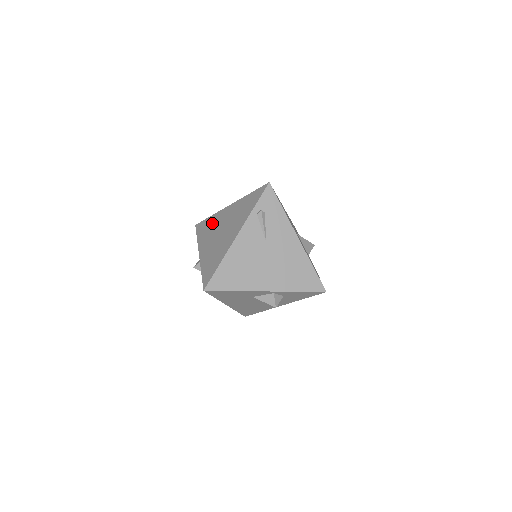
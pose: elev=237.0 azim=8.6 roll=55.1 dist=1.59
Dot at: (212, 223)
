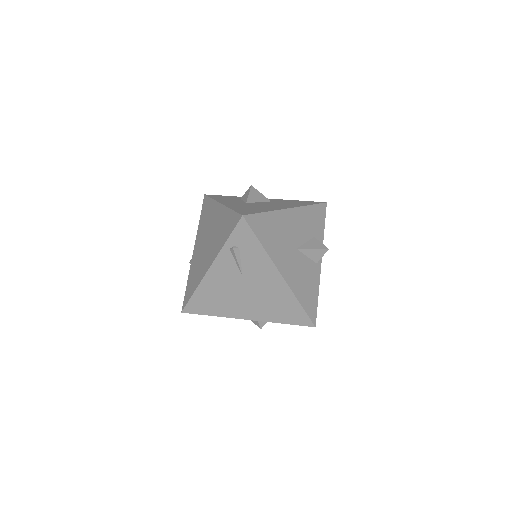
Dot at: (208, 214)
